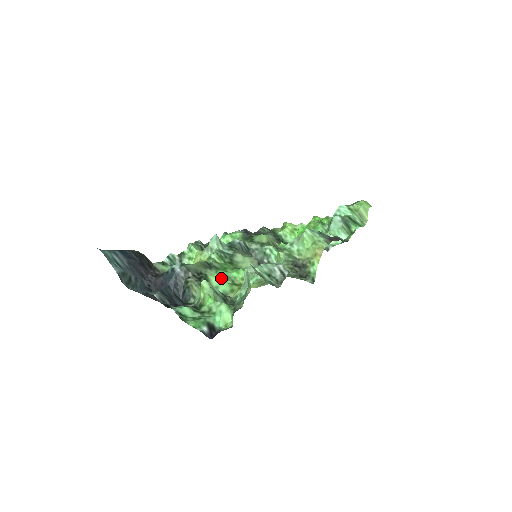
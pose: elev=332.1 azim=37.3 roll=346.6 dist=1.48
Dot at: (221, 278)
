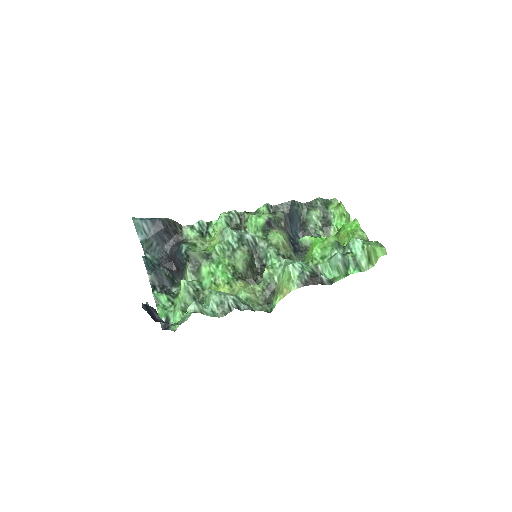
Dot at: (209, 272)
